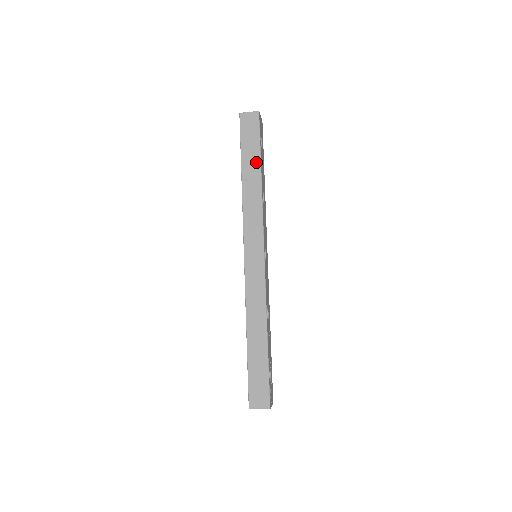
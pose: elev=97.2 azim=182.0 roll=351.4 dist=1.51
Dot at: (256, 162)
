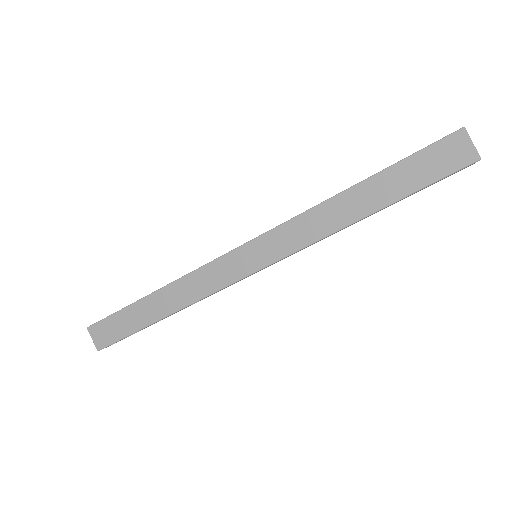
Dot at: (386, 198)
